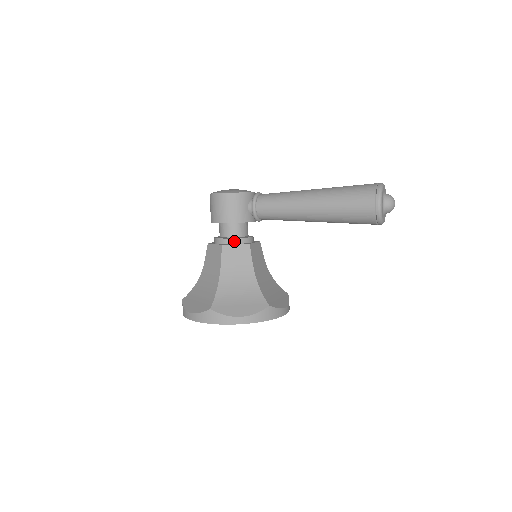
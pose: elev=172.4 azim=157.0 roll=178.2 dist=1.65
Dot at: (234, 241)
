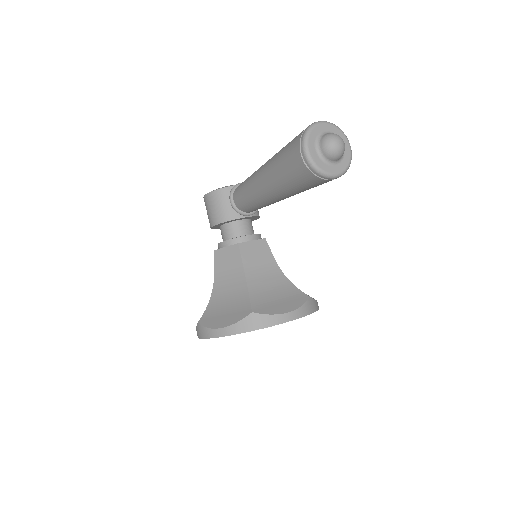
Dot at: (226, 244)
